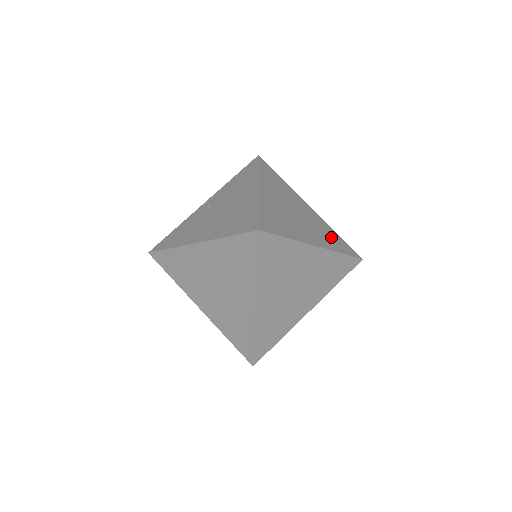
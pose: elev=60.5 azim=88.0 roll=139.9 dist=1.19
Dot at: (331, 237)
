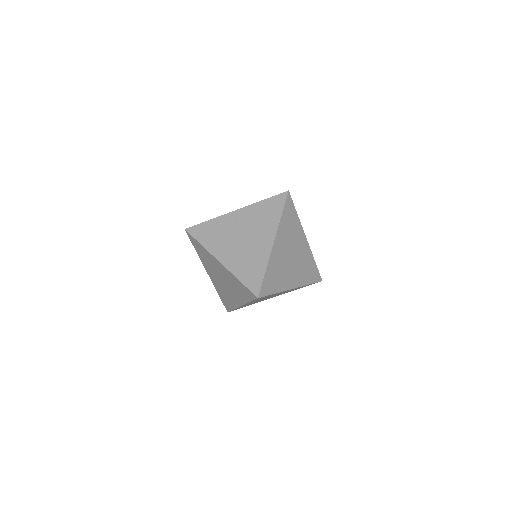
Dot at: (308, 270)
